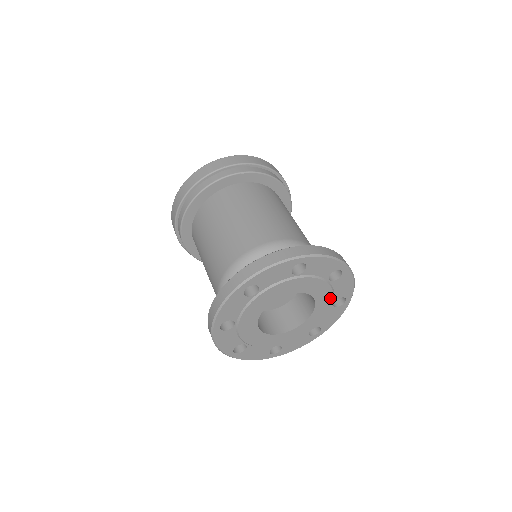
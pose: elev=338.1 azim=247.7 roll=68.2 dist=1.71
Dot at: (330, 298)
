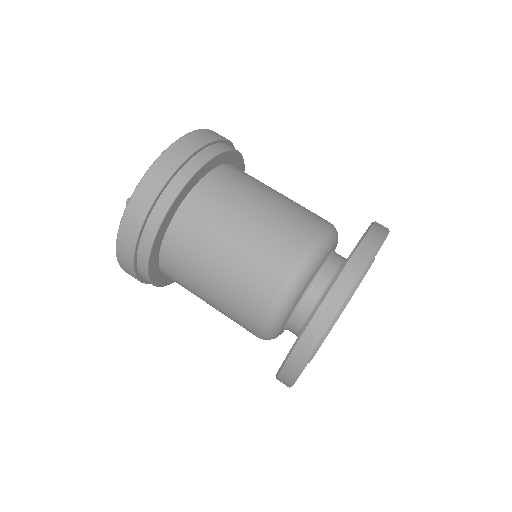
Dot at: occluded
